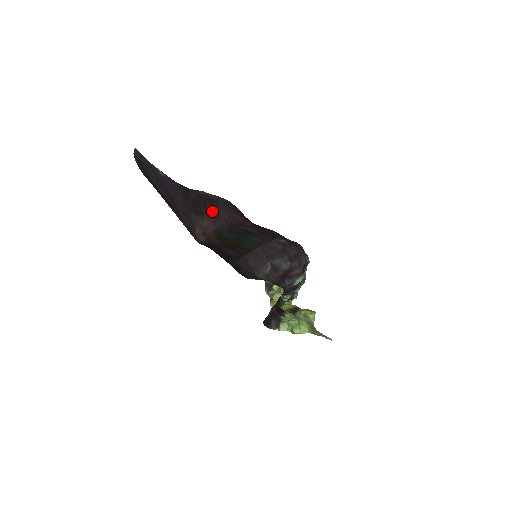
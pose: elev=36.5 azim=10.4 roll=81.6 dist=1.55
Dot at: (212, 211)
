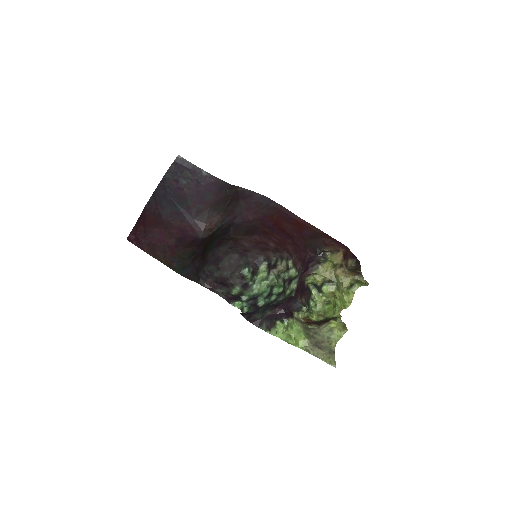
Dot at: (232, 208)
